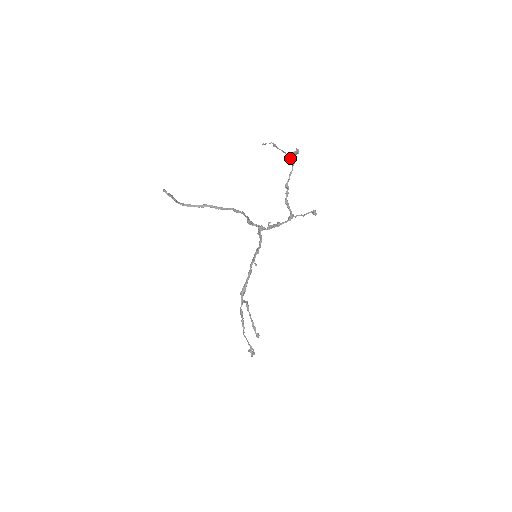
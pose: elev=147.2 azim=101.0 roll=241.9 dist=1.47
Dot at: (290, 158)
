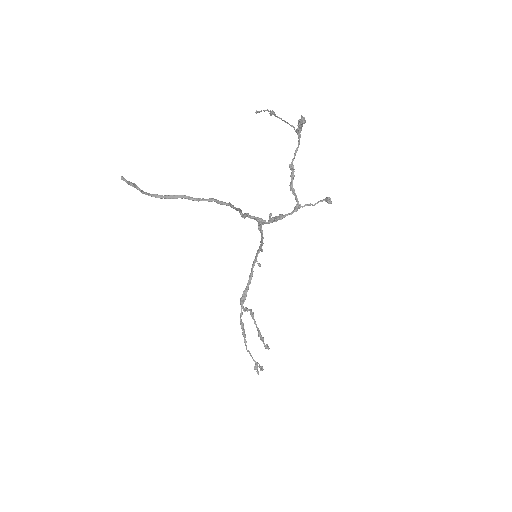
Dot at: (295, 130)
